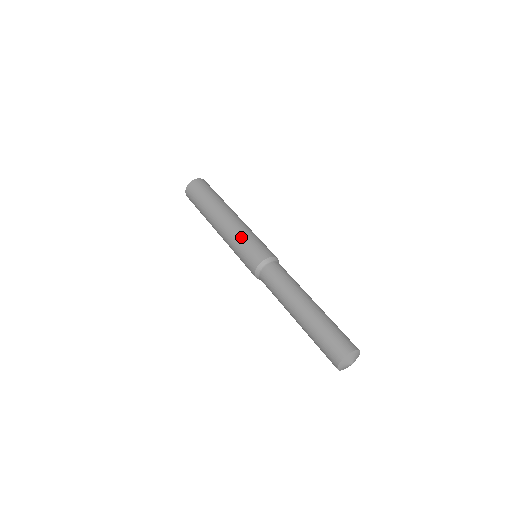
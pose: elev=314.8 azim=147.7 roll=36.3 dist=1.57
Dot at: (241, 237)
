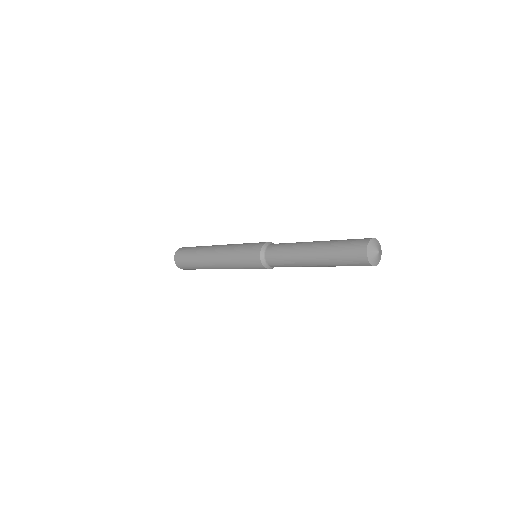
Dot at: (243, 243)
